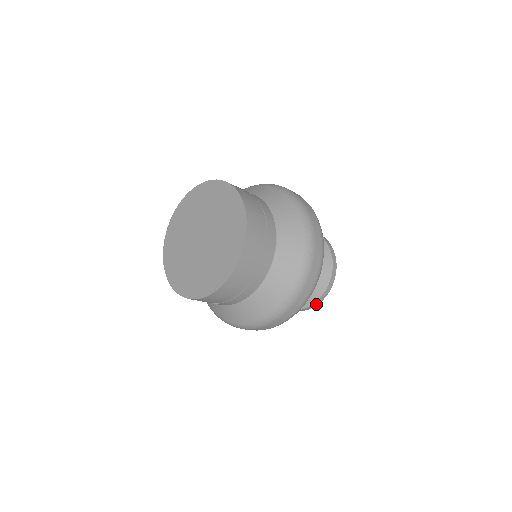
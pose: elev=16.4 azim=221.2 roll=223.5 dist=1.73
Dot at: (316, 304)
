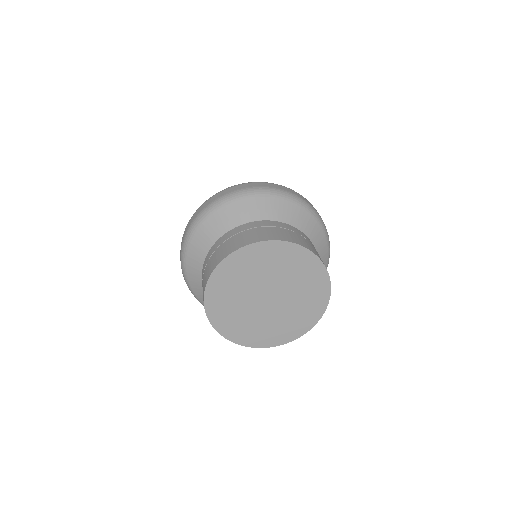
Dot at: occluded
